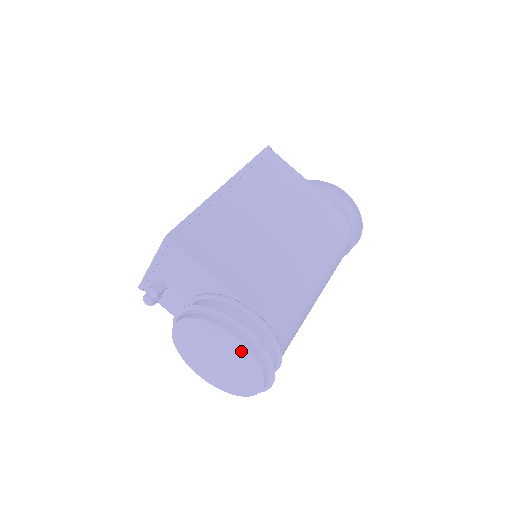
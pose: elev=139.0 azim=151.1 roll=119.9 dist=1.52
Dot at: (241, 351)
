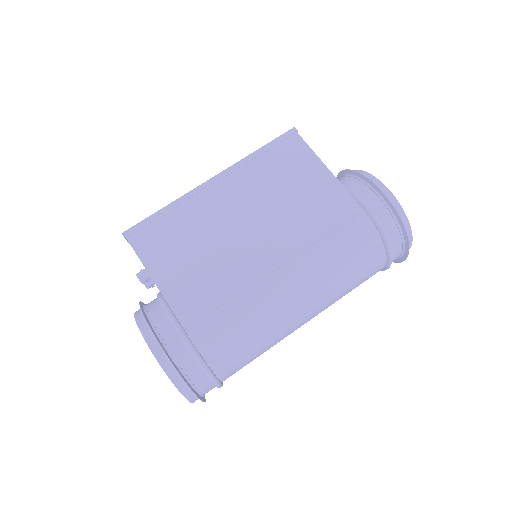
Dot at: occluded
